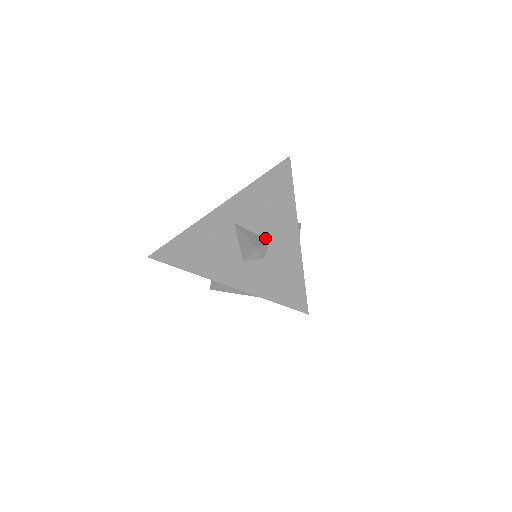
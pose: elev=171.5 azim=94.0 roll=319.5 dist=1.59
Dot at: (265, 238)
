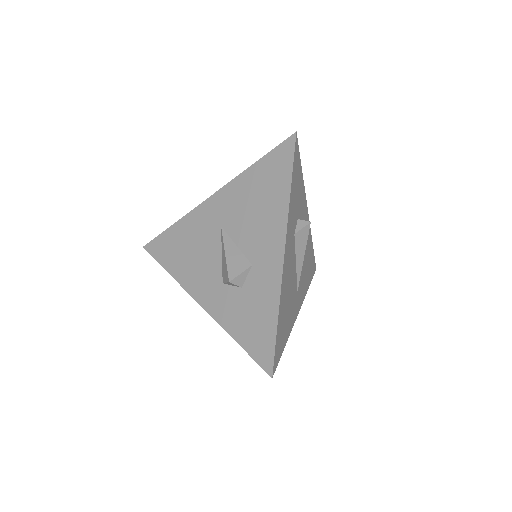
Dot at: (248, 259)
